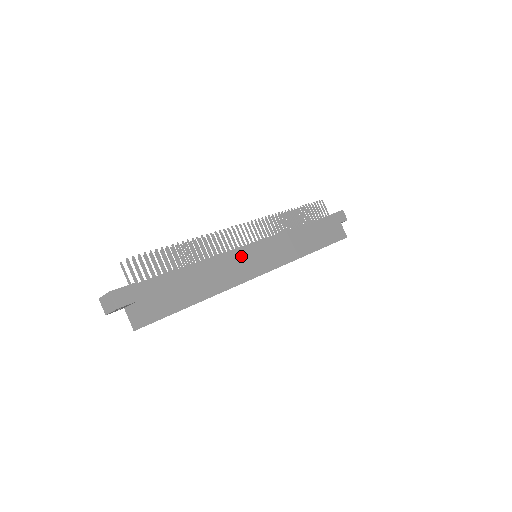
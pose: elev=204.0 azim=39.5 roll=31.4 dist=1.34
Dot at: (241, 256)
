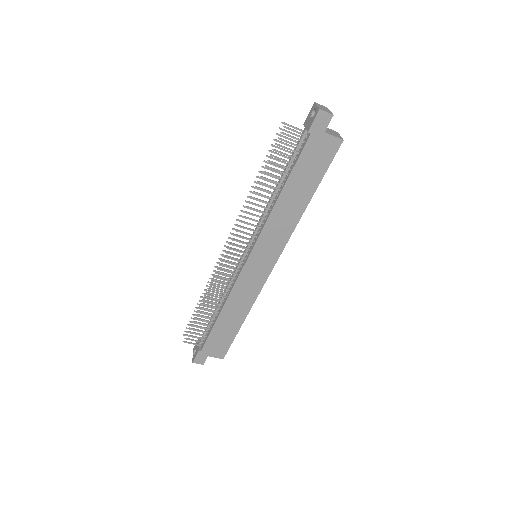
Dot at: (243, 281)
